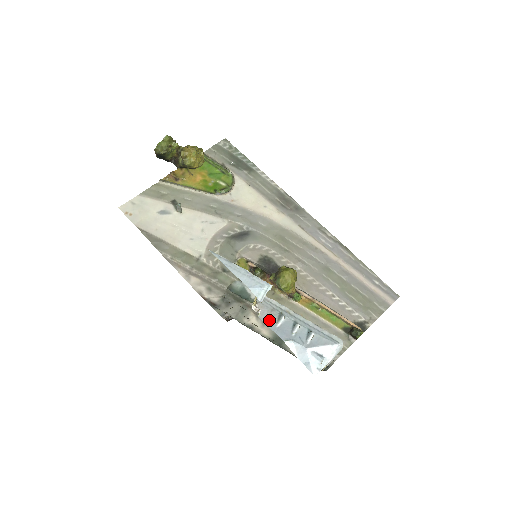
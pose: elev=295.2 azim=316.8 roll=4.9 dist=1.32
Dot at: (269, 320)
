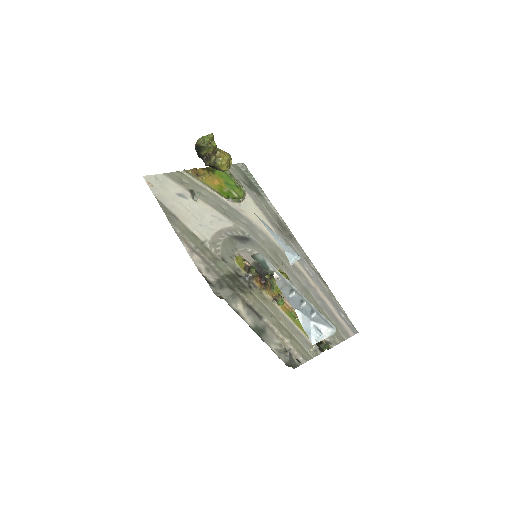
Dot at: (283, 290)
